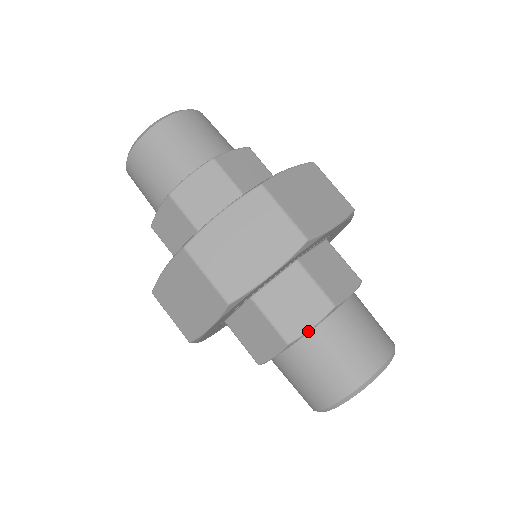
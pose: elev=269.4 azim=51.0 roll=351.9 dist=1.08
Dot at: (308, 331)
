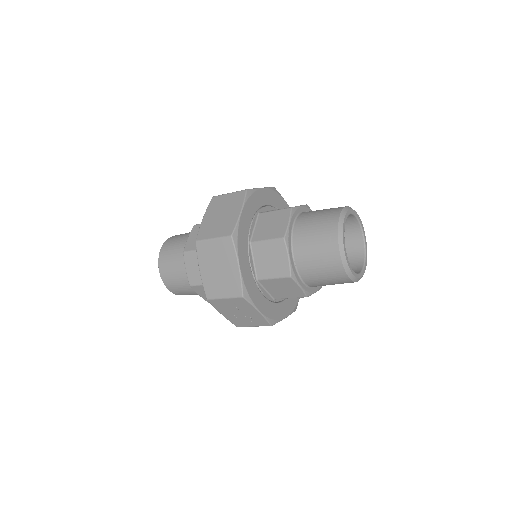
Dot at: (288, 225)
